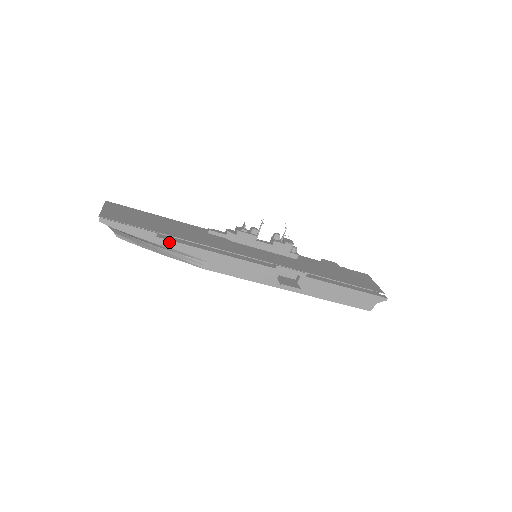
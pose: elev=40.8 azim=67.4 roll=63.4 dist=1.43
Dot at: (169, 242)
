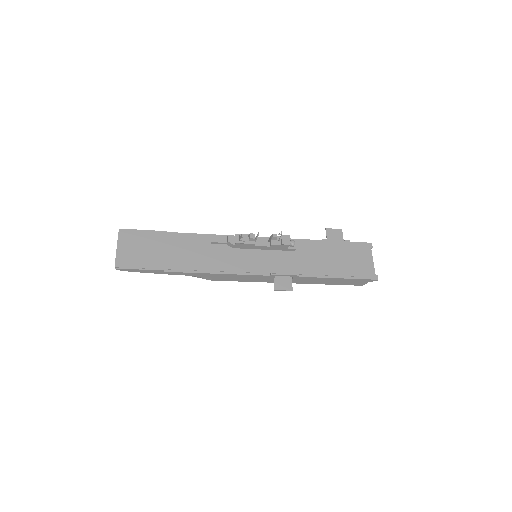
Dot at: (176, 273)
